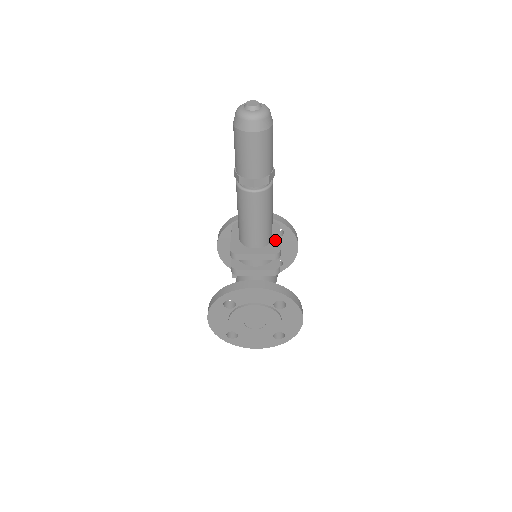
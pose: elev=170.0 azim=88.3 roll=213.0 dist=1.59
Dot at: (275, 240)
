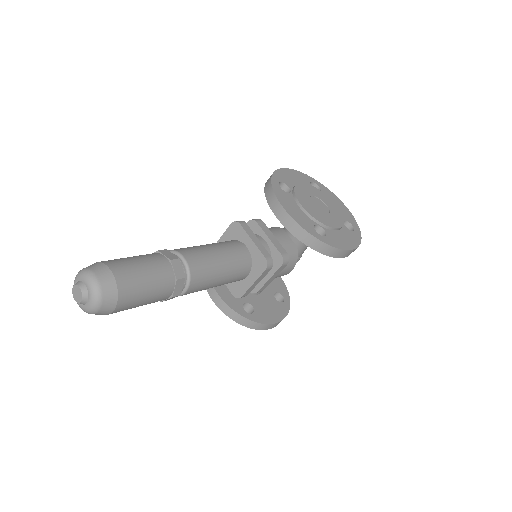
Dot at: (246, 282)
